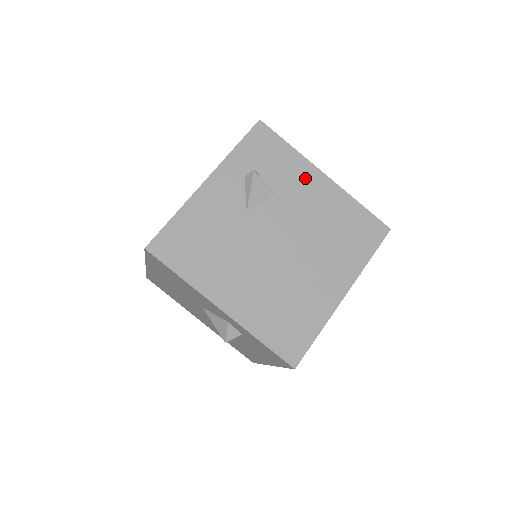
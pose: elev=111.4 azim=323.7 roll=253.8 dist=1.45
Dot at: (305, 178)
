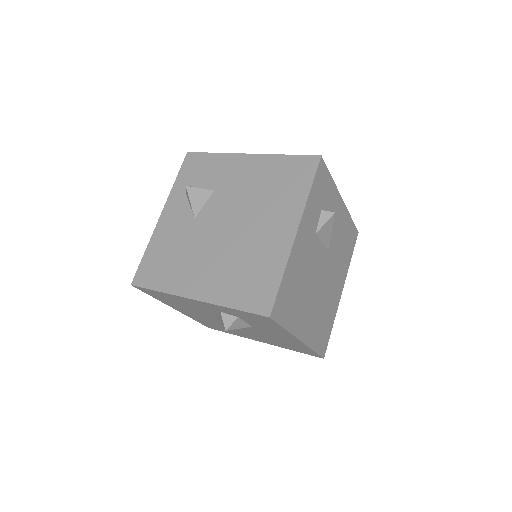
Dot at: (232, 167)
